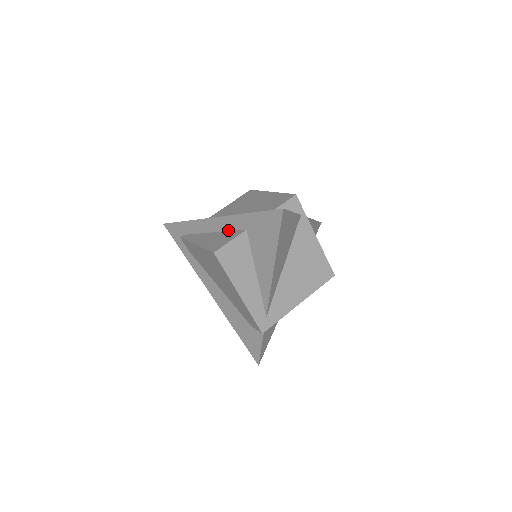
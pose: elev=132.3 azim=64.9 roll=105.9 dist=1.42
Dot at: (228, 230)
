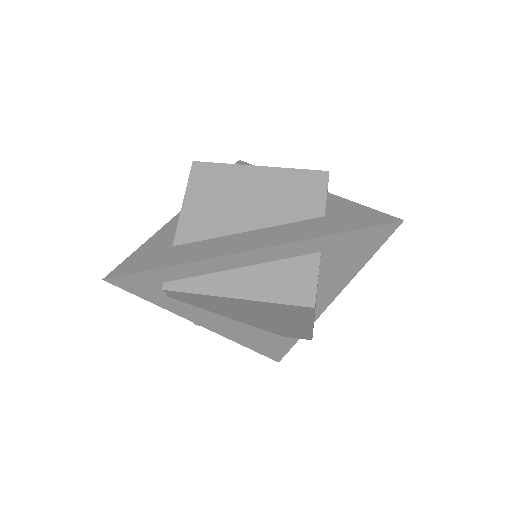
Dot at: (281, 259)
